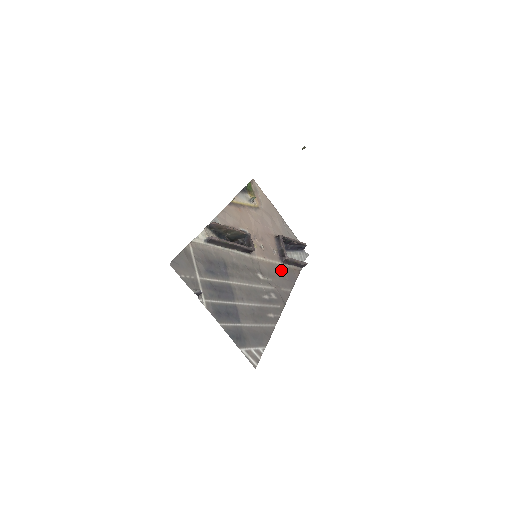
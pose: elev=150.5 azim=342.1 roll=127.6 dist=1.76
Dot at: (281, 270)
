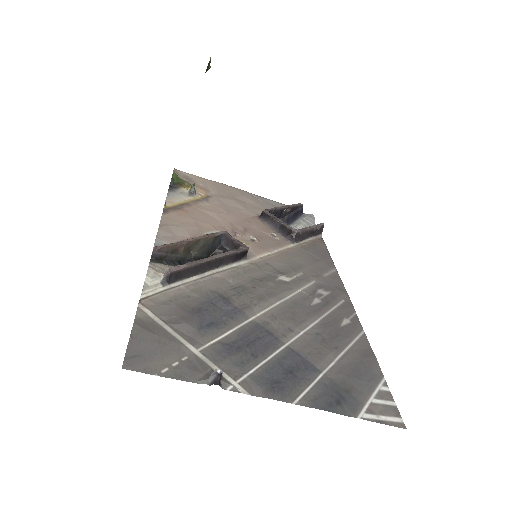
Dot at: (301, 253)
